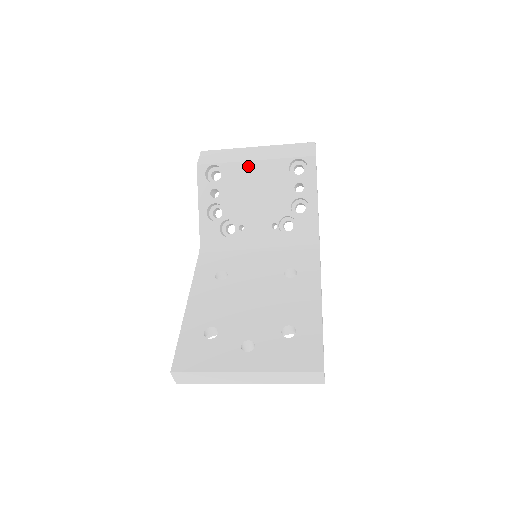
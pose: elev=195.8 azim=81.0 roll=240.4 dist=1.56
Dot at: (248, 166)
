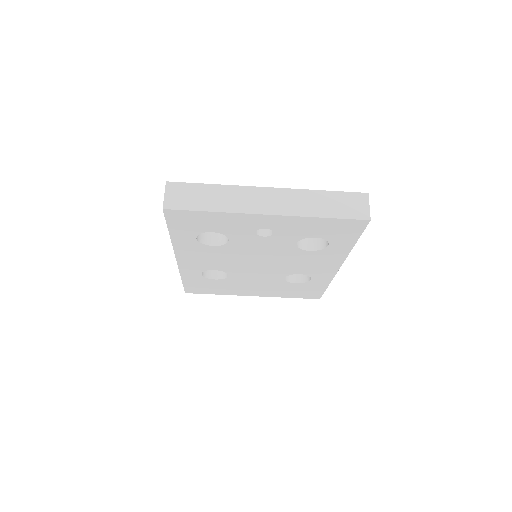
Dot at: occluded
